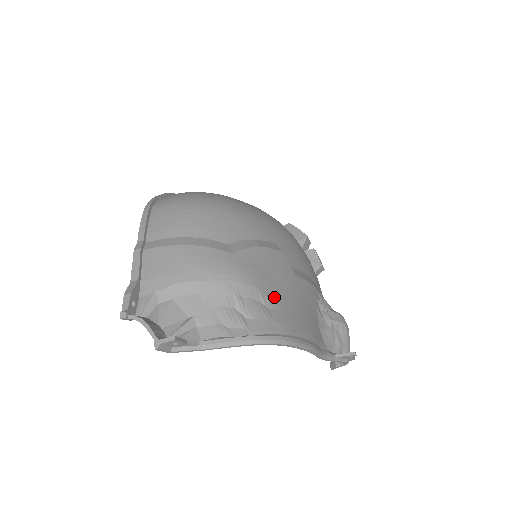
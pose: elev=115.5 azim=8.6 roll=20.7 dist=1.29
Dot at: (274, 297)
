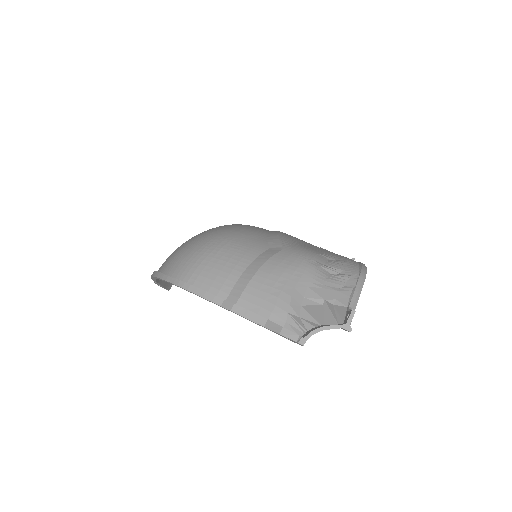
Dot at: (325, 253)
